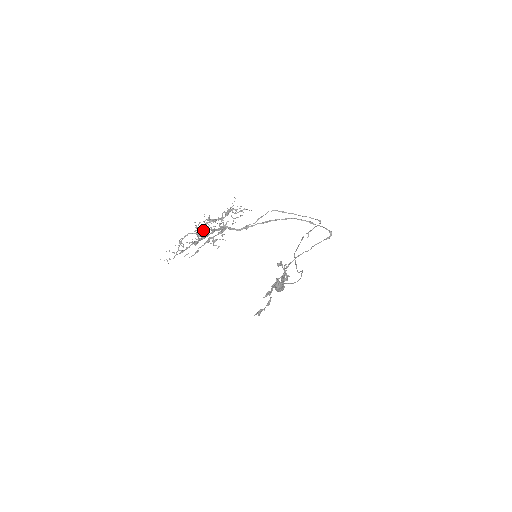
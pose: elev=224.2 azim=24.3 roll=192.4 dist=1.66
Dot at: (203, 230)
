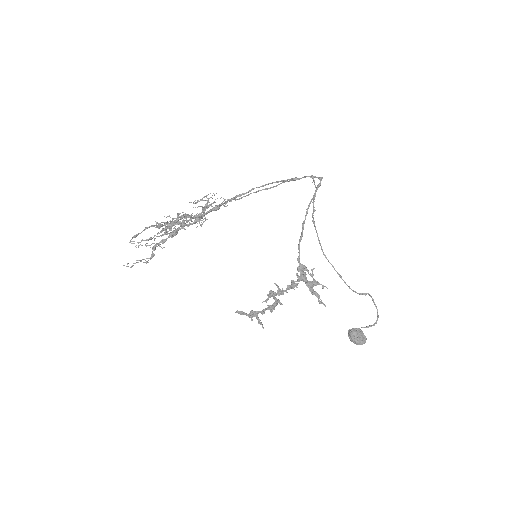
Dot at: occluded
